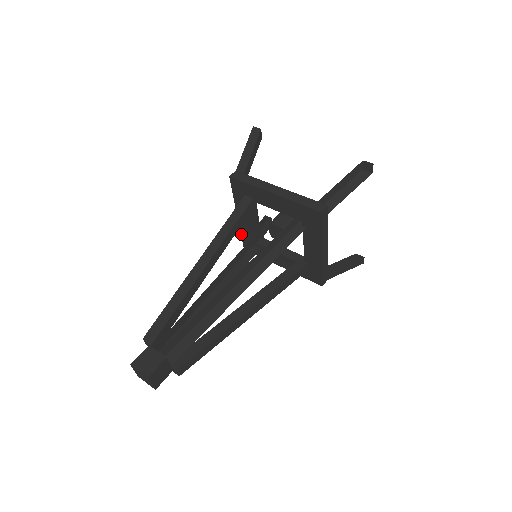
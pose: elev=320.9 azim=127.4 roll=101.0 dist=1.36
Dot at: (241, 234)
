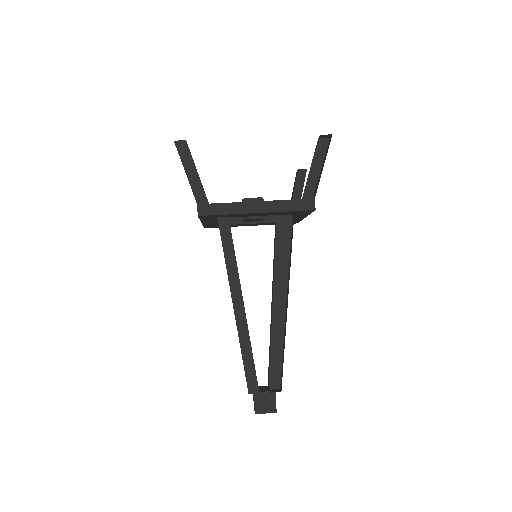
Dot at: (203, 226)
